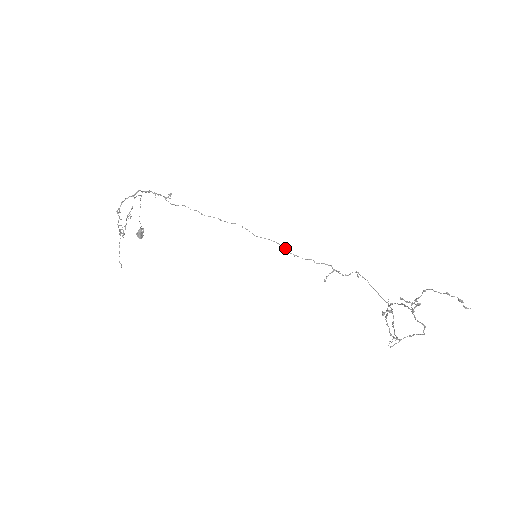
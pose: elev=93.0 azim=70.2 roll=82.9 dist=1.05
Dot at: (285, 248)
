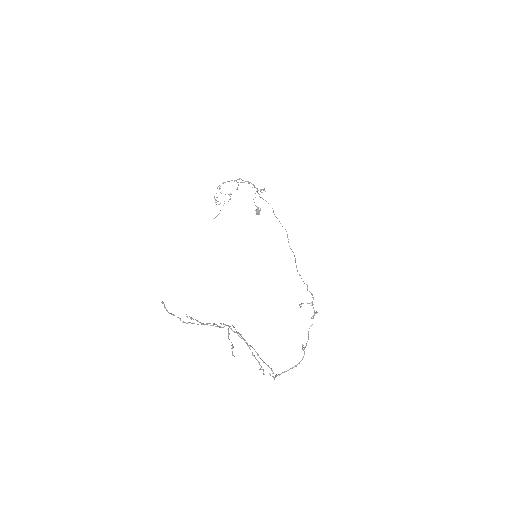
Dot at: (296, 265)
